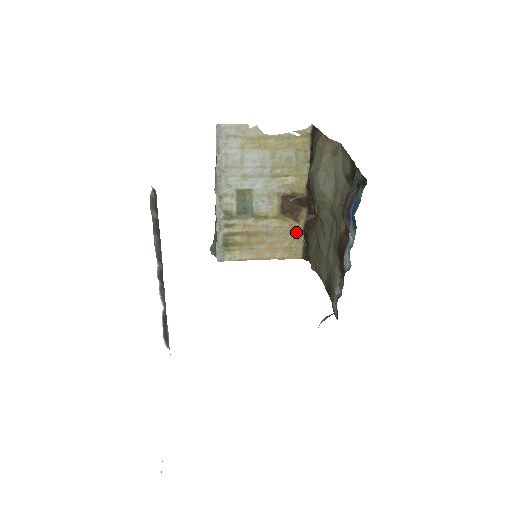
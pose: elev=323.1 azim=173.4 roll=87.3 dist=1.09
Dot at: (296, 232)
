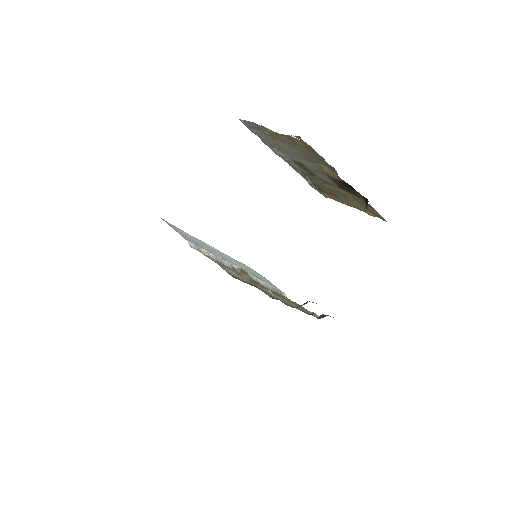
Dot at: (365, 203)
